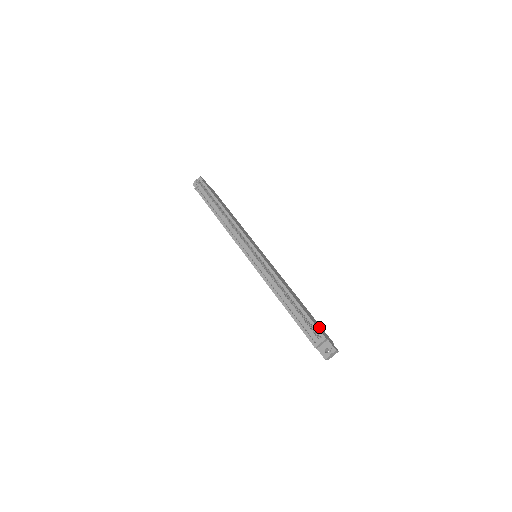
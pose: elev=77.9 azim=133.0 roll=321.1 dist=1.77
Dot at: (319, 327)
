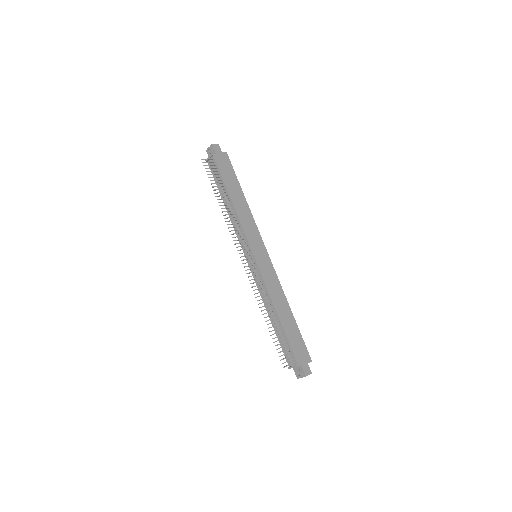
Dot at: (298, 348)
